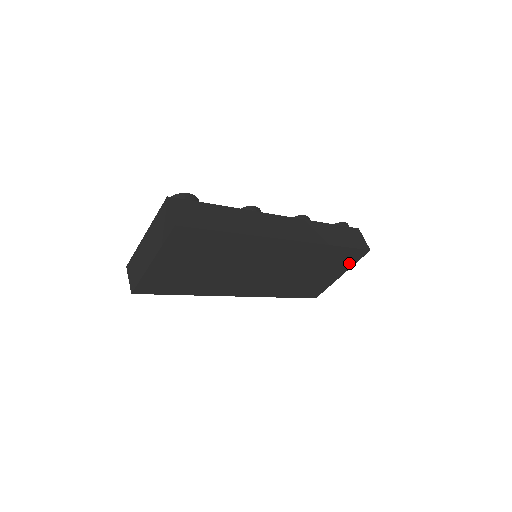
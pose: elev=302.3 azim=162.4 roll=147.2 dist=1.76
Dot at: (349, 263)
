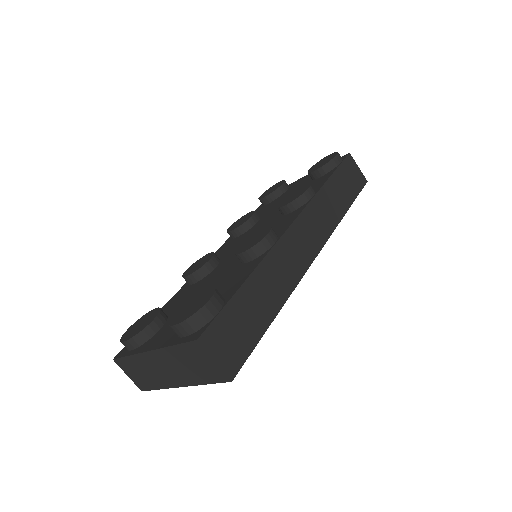
Dot at: occluded
